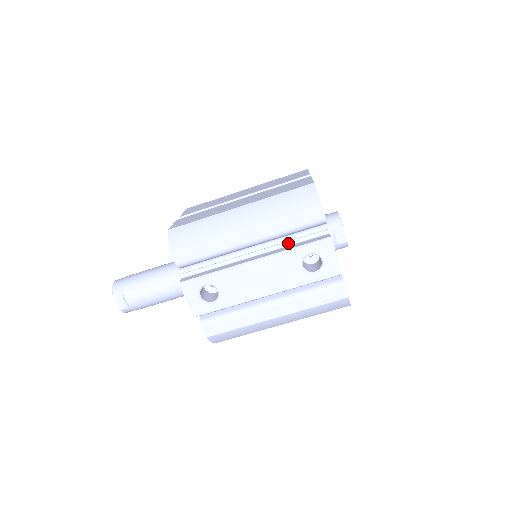
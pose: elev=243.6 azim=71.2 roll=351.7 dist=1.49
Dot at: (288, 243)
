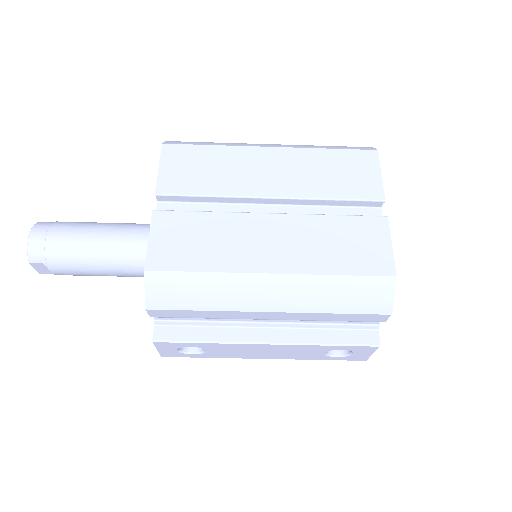
Dot at: (320, 326)
